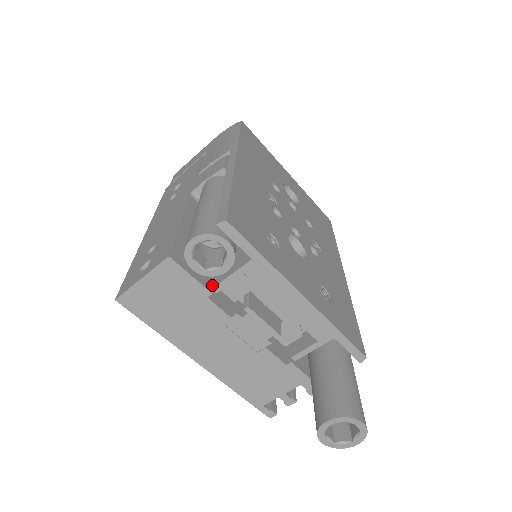
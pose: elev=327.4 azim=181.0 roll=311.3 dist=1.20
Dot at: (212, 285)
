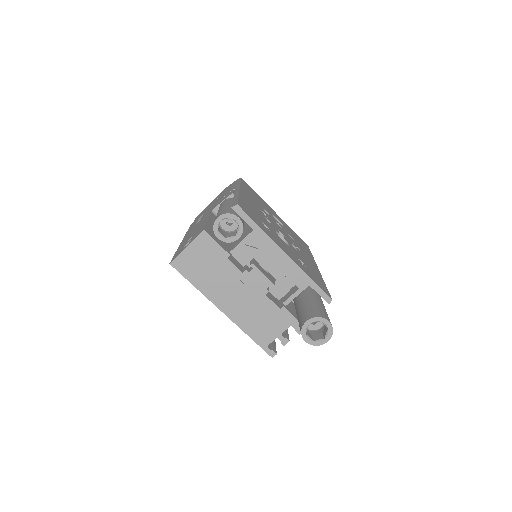
Dot at: (230, 251)
